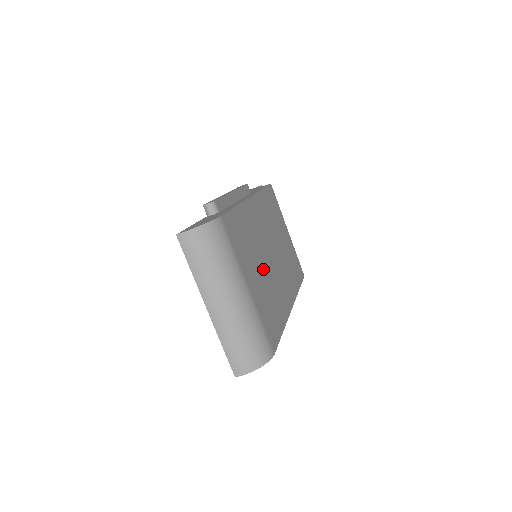
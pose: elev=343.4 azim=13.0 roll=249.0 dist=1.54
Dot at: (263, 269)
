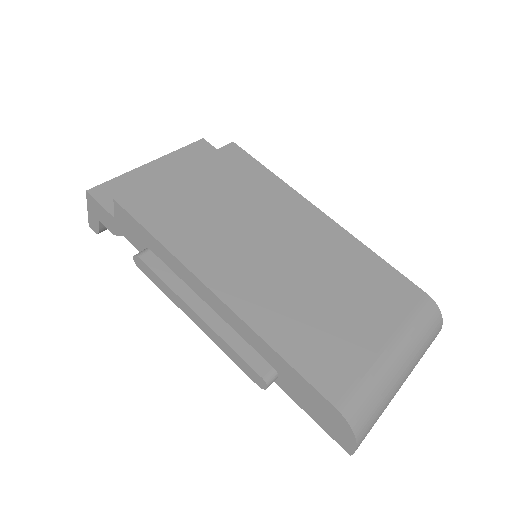
Dot at: (326, 290)
